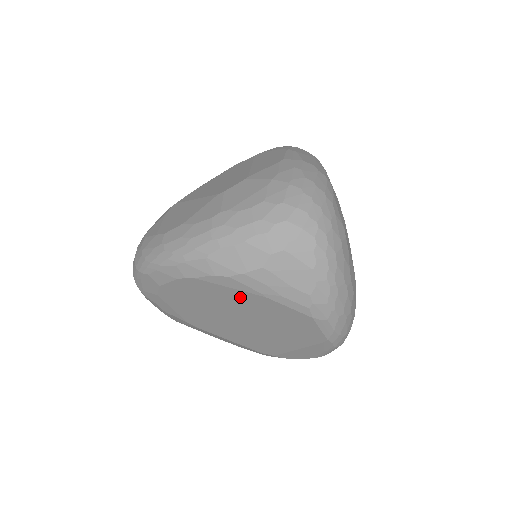
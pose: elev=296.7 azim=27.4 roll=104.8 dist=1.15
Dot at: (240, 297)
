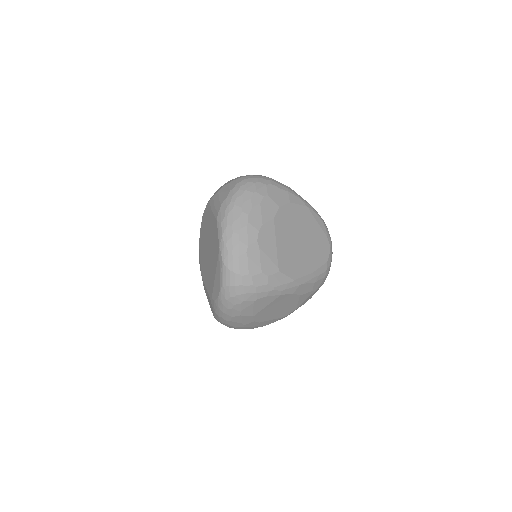
Dot at: (209, 219)
